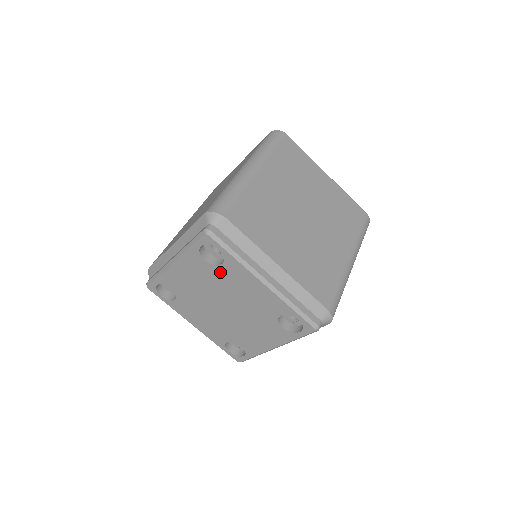
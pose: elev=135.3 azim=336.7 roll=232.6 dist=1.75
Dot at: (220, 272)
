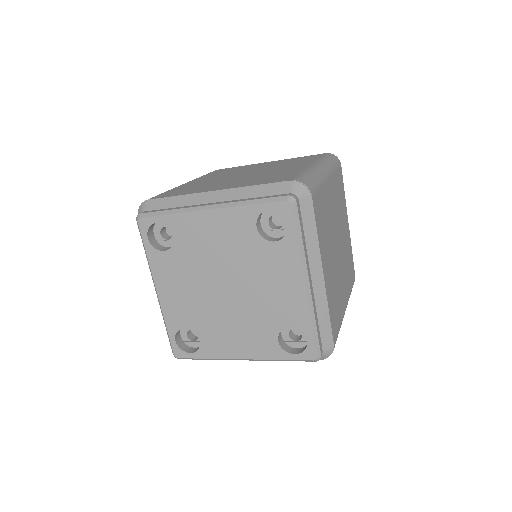
Dot at: (263, 249)
